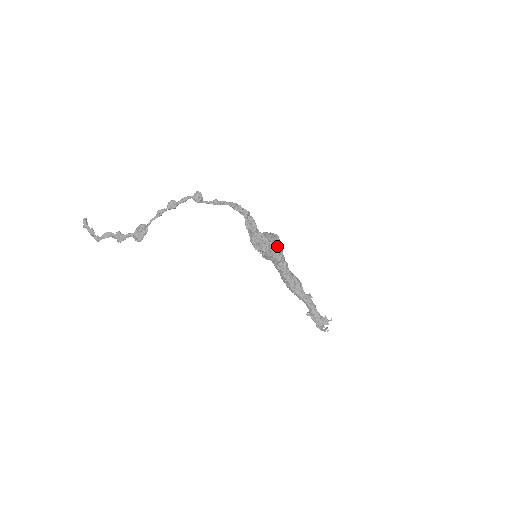
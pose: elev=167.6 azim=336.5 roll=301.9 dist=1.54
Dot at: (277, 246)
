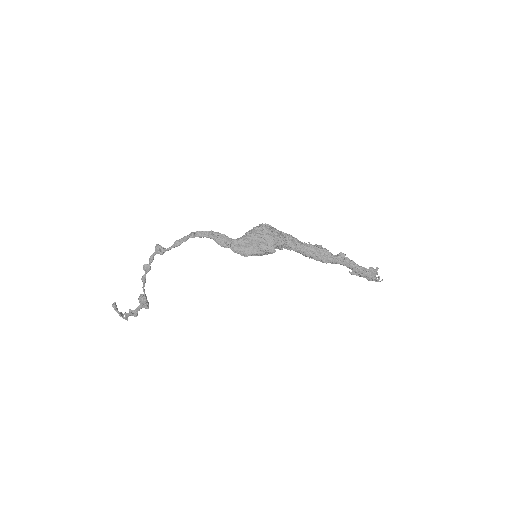
Dot at: (266, 238)
